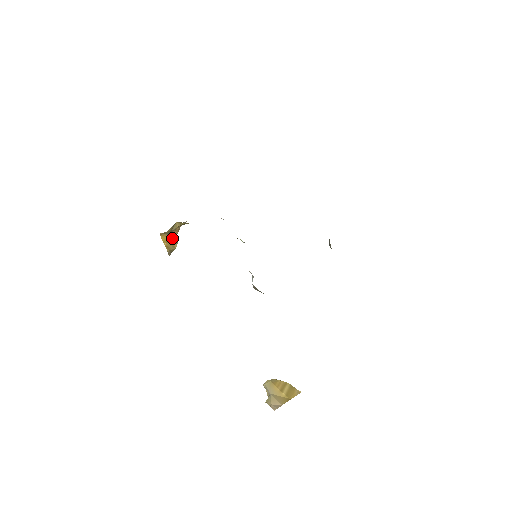
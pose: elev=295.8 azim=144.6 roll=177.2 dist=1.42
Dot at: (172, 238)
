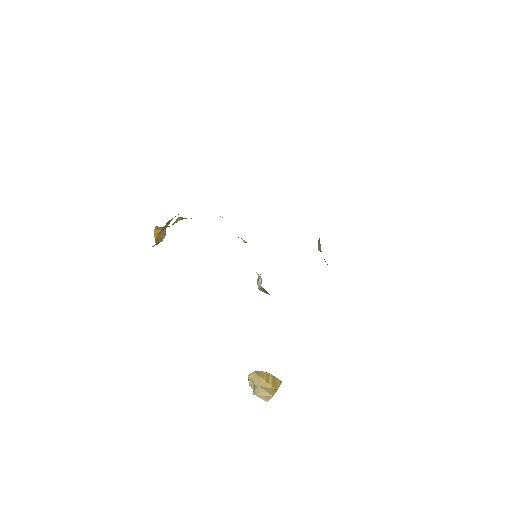
Dot at: (163, 231)
